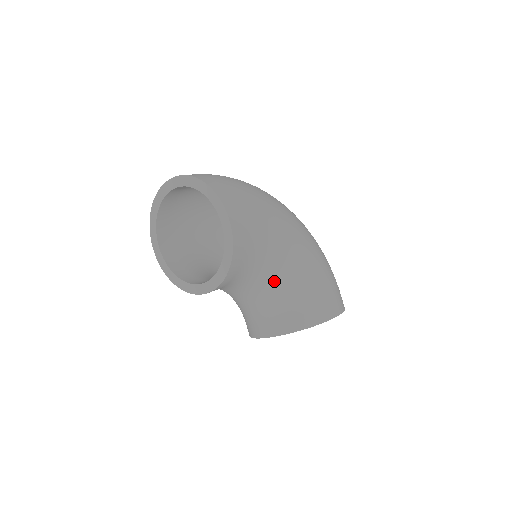
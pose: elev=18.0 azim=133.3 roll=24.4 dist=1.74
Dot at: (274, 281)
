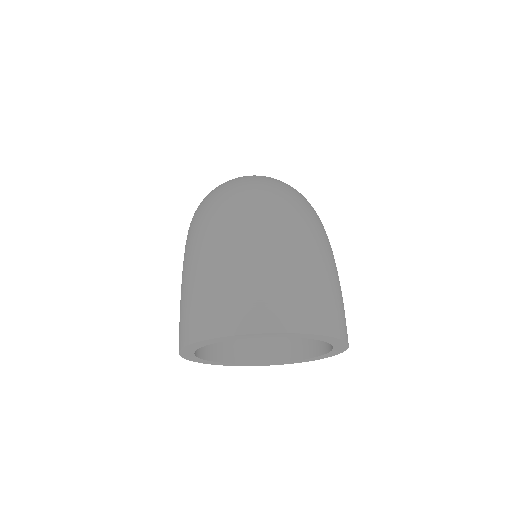
Dot at: occluded
